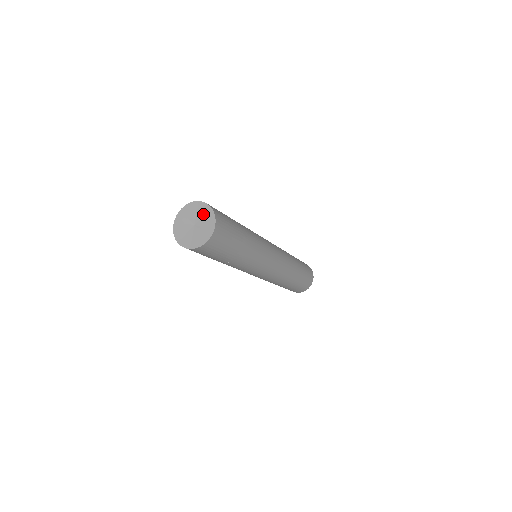
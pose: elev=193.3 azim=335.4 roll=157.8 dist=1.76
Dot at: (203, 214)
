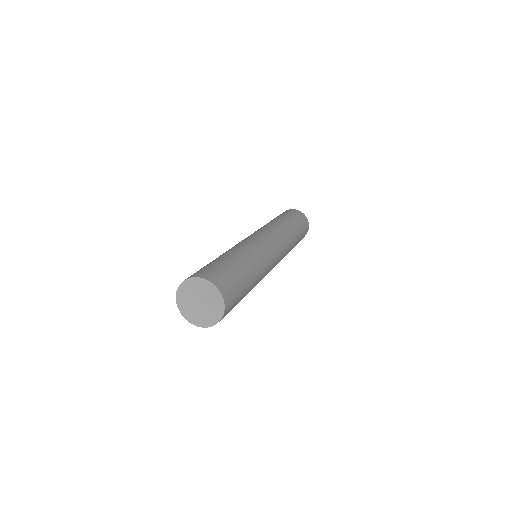
Dot at: (214, 303)
